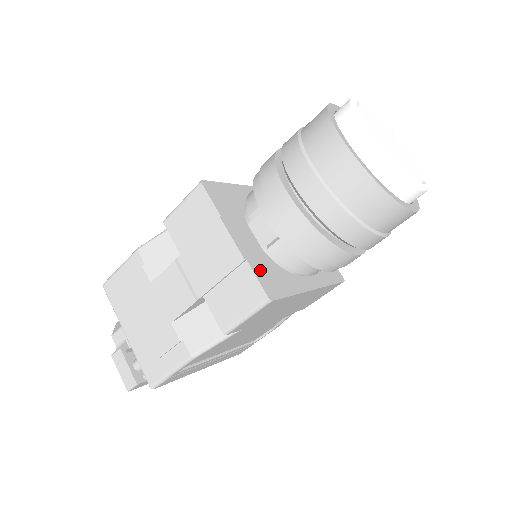
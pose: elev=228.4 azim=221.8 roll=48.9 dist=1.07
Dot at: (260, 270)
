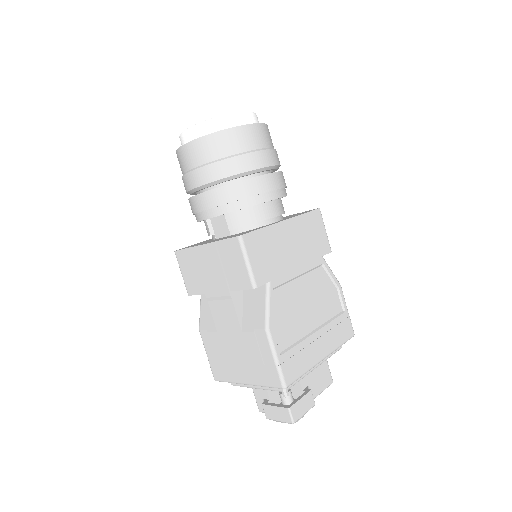
Dot at: occluded
